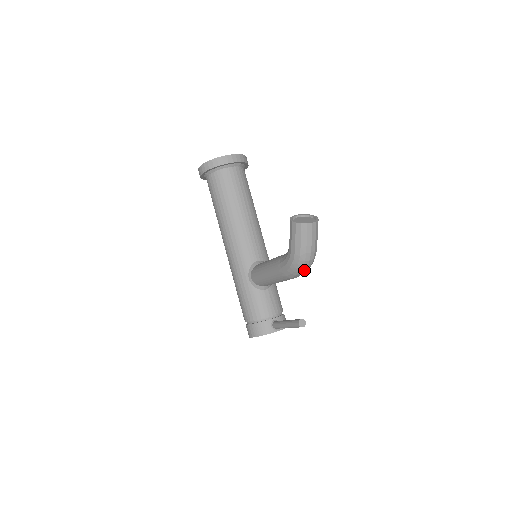
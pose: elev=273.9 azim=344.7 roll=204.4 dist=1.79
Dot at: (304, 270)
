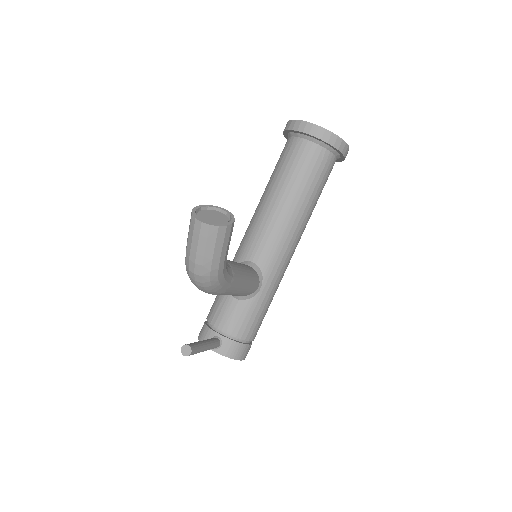
Dot at: (196, 284)
